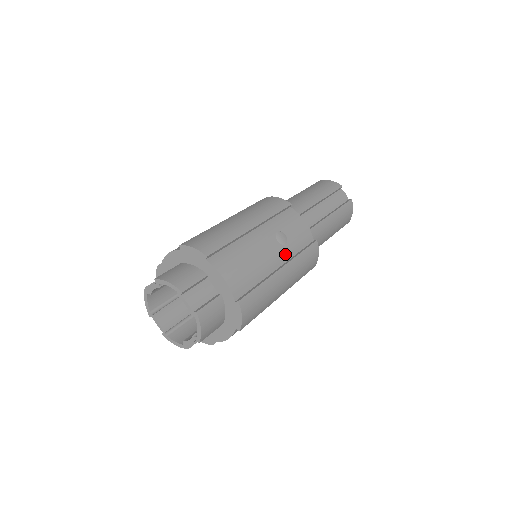
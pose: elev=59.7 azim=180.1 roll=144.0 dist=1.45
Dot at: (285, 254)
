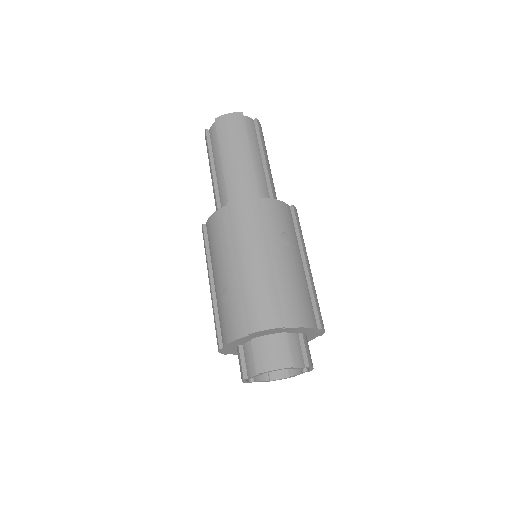
Dot at: (296, 248)
